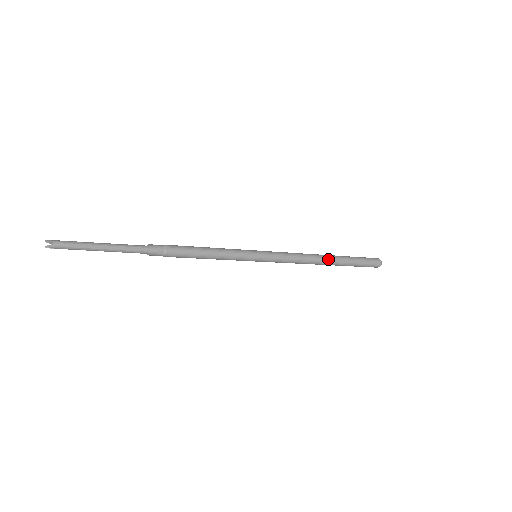
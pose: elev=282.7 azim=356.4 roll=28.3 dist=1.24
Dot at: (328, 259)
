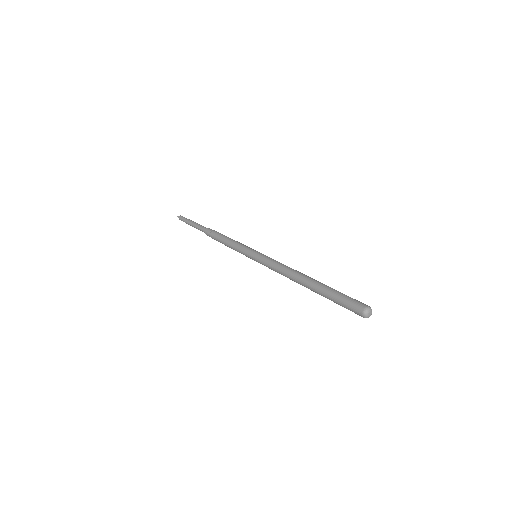
Dot at: (306, 277)
